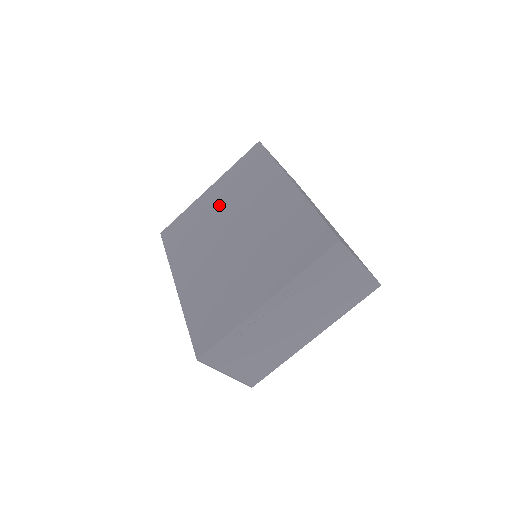
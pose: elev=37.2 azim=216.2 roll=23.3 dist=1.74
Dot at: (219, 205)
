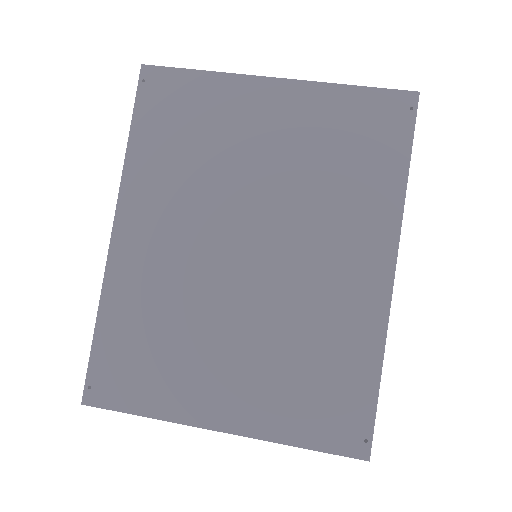
Dot at: (269, 150)
